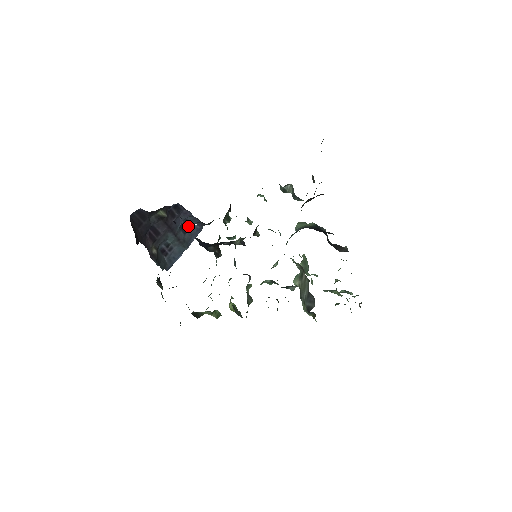
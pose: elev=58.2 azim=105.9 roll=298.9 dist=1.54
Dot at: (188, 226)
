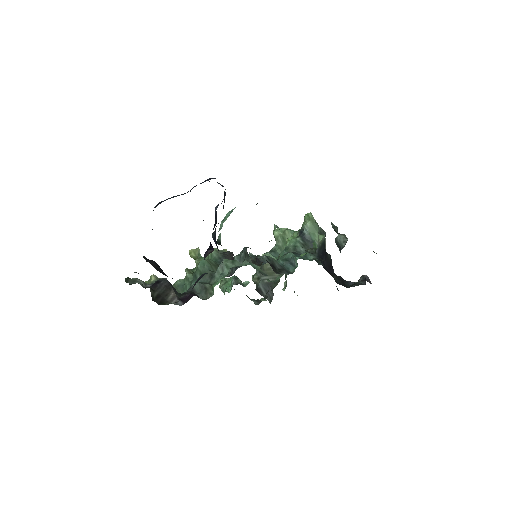
Dot at: occluded
